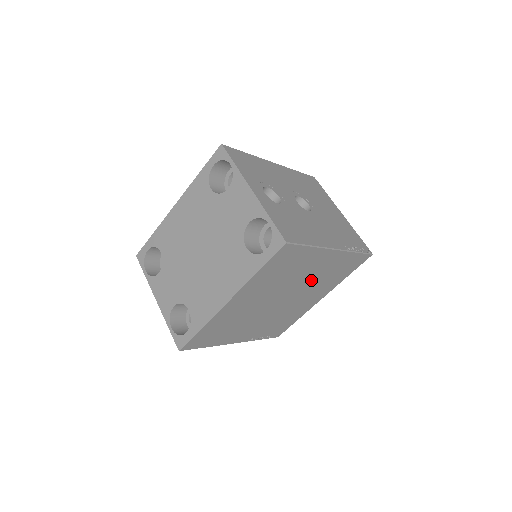
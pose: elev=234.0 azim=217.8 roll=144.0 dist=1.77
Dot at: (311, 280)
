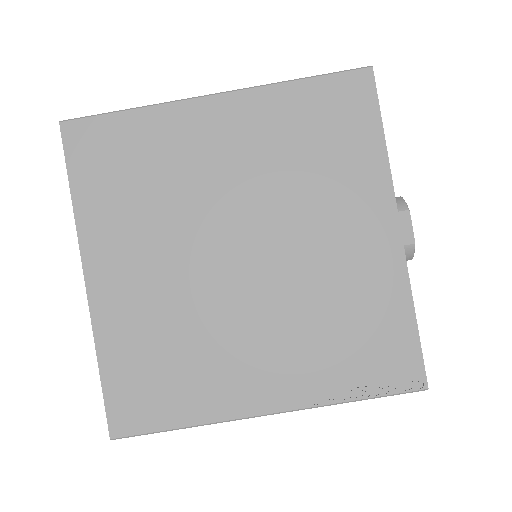
Dot at: (261, 181)
